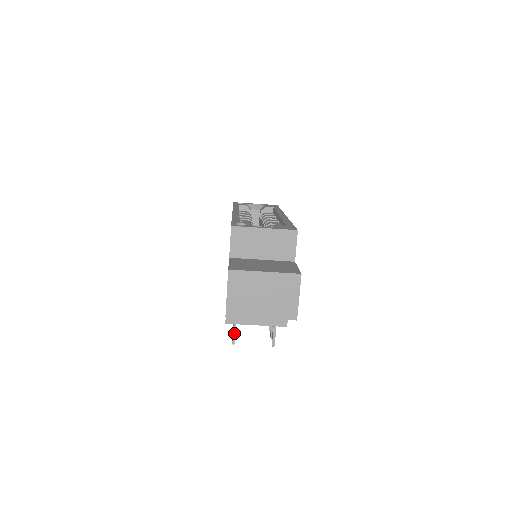
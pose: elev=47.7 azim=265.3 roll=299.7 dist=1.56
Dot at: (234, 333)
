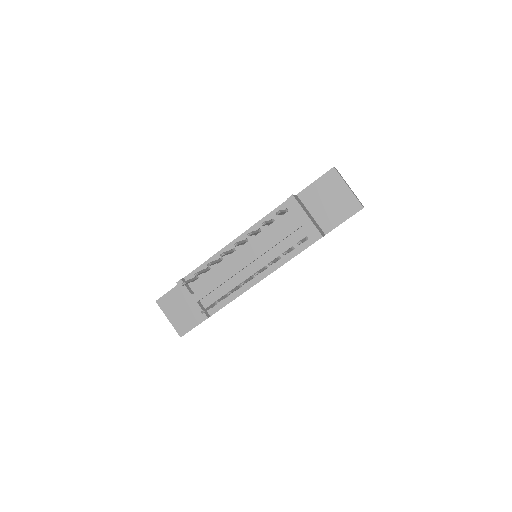
Dot at: (281, 211)
